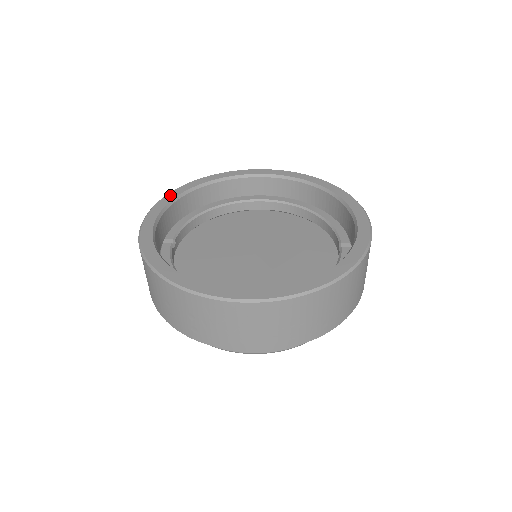
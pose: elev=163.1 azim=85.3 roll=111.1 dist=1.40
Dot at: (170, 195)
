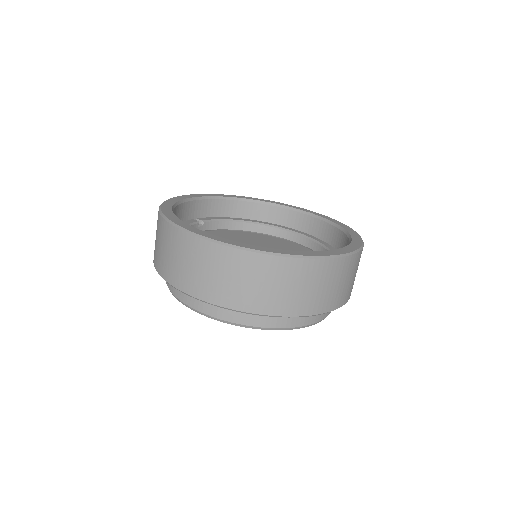
Dot at: (221, 195)
